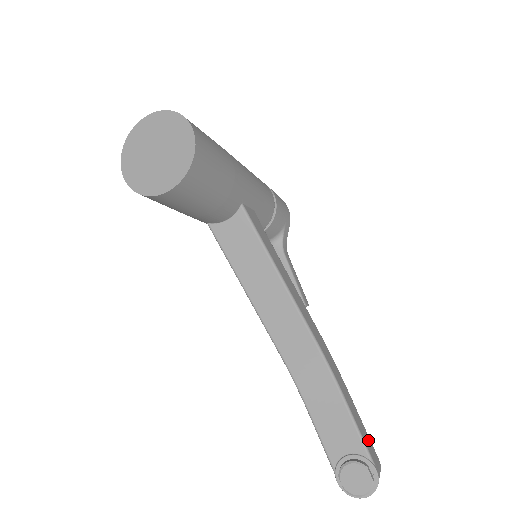
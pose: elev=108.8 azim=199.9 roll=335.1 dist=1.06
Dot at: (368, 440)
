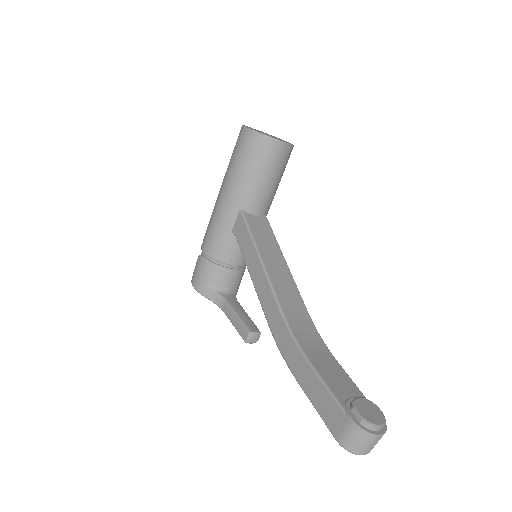
Dot at: occluded
